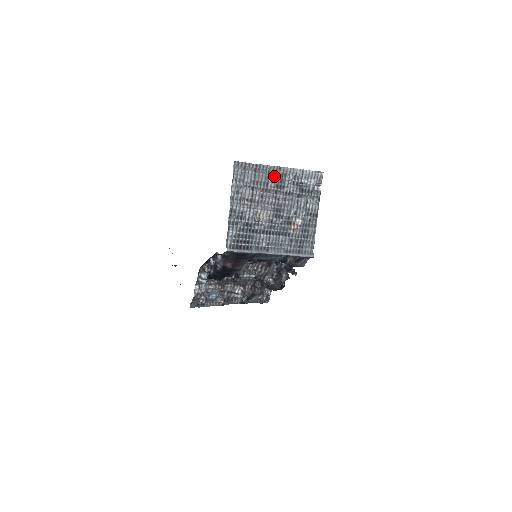
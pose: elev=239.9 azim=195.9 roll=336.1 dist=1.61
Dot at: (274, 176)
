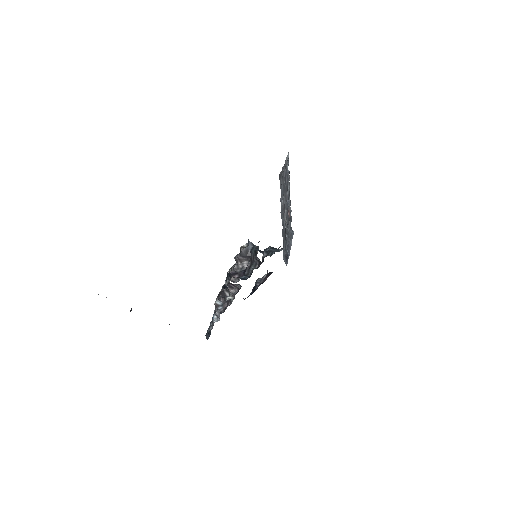
Dot at: (284, 174)
